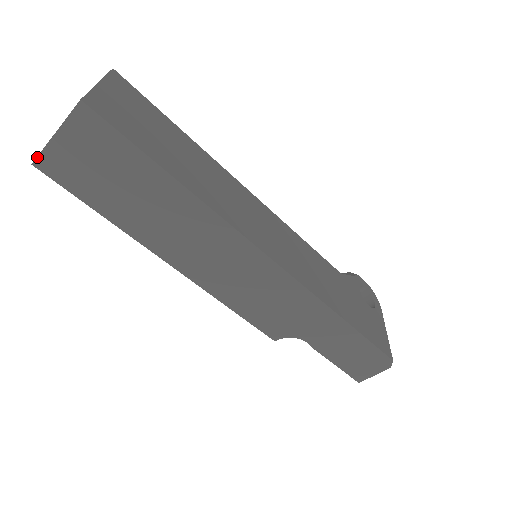
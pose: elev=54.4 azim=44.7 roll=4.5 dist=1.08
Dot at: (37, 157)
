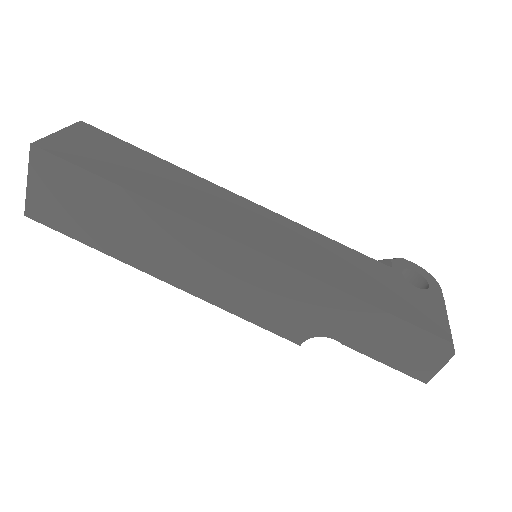
Dot at: (25, 207)
